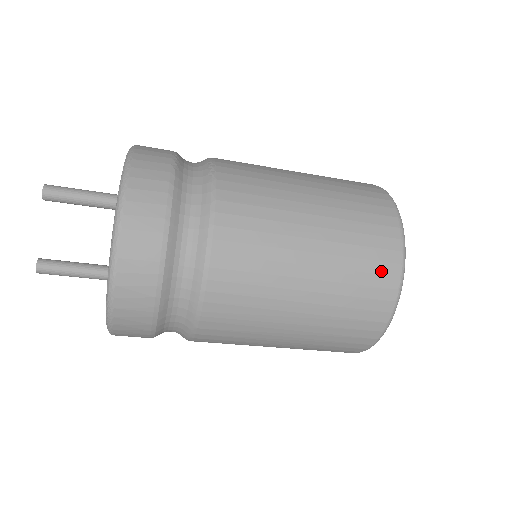
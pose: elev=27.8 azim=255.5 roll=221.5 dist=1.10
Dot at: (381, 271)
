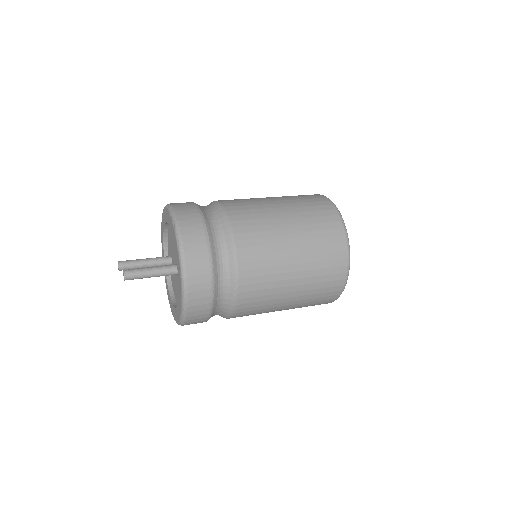
Dot at: occluded
